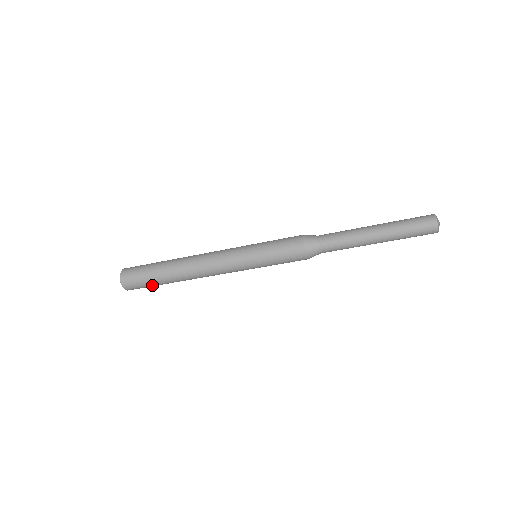
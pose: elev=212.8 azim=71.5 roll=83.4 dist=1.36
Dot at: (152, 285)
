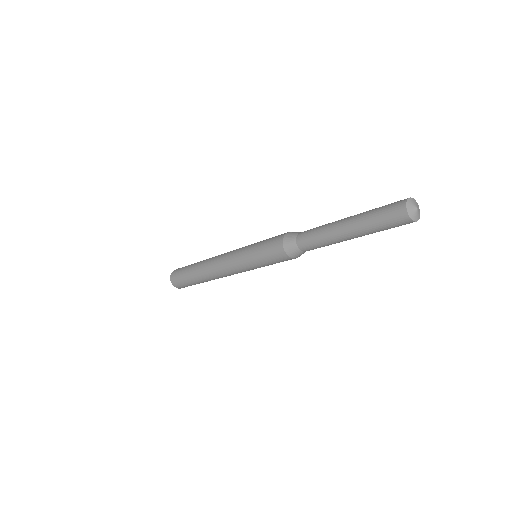
Dot at: occluded
